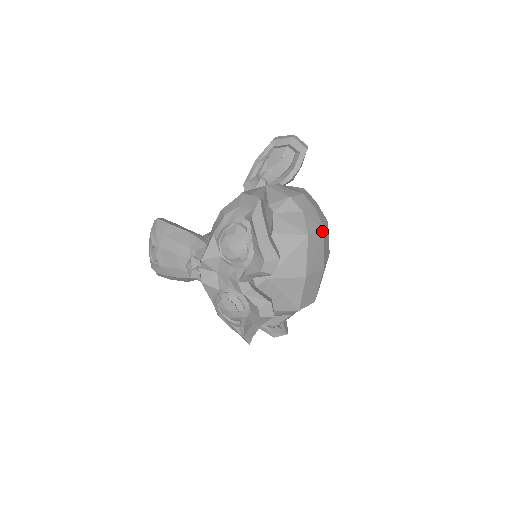
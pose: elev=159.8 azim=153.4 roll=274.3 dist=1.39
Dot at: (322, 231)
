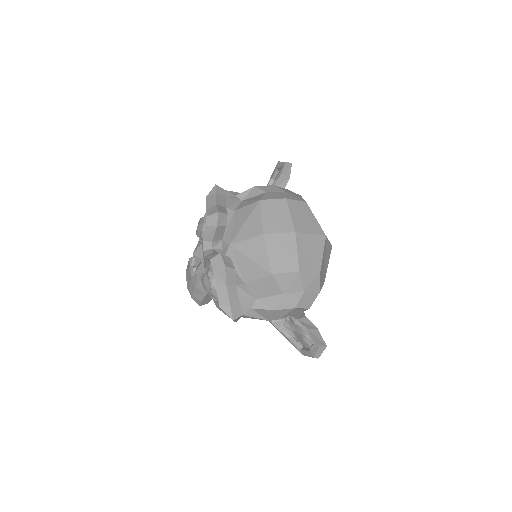
Dot at: (283, 200)
